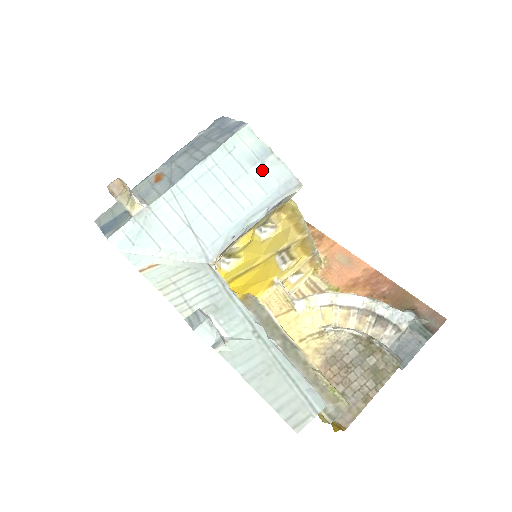
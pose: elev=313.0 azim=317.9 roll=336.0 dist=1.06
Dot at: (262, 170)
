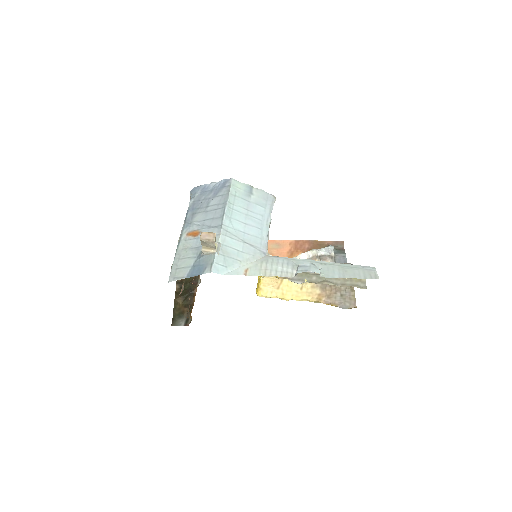
Dot at: (255, 197)
